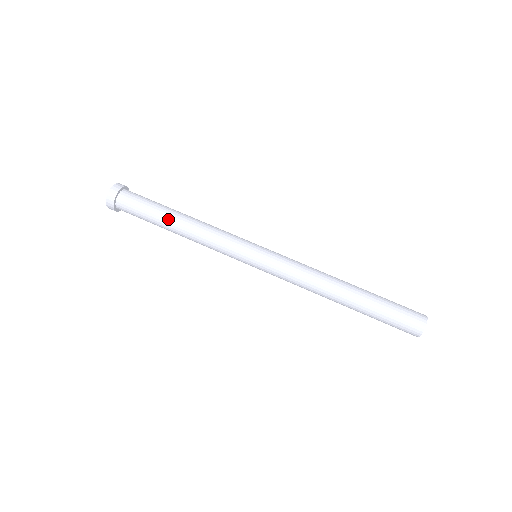
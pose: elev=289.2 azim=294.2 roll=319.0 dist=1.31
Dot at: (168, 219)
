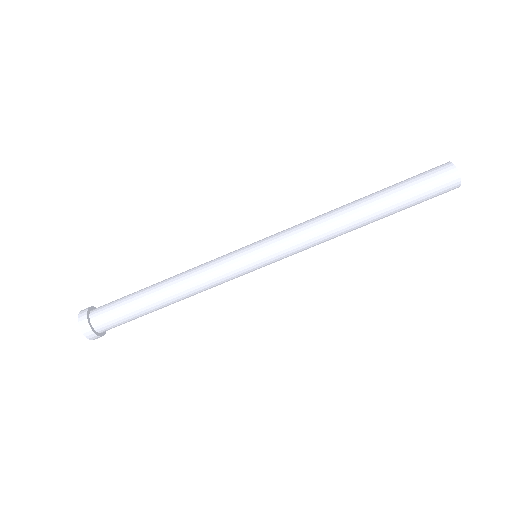
Dot at: (152, 299)
